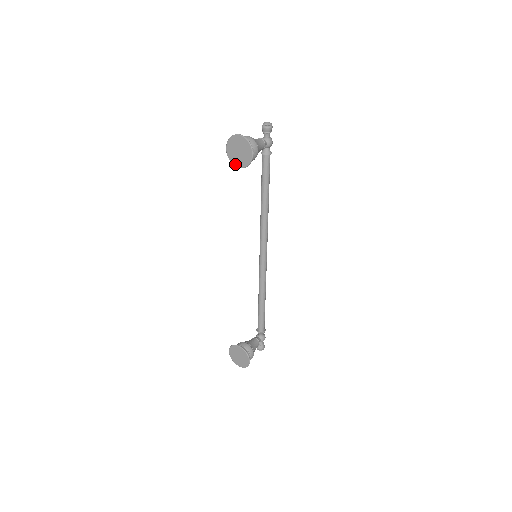
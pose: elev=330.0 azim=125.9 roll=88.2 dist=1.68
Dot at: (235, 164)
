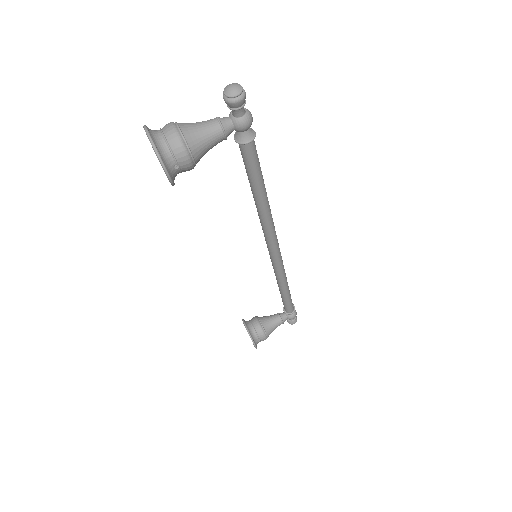
Dot at: occluded
